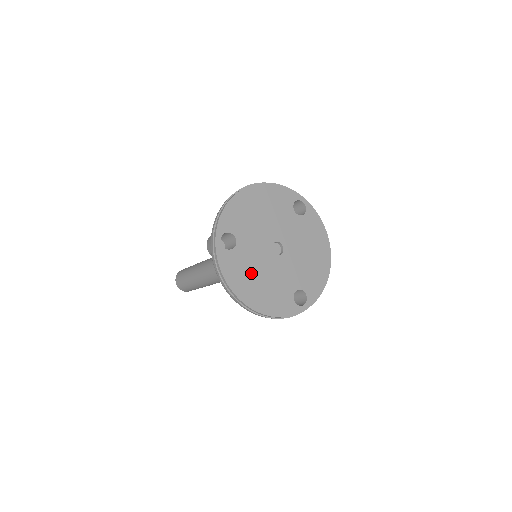
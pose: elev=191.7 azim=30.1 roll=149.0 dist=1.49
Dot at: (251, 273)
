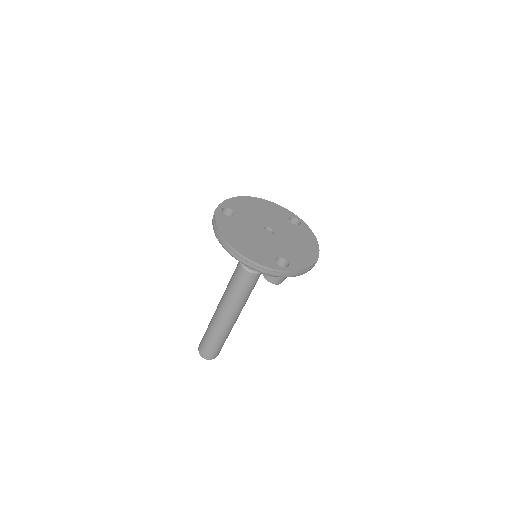
Dot at: (241, 232)
